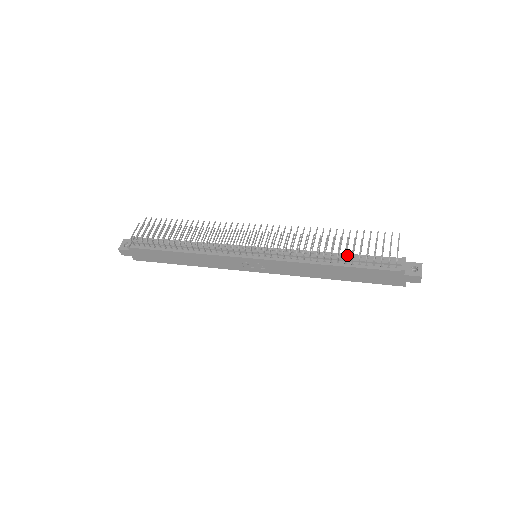
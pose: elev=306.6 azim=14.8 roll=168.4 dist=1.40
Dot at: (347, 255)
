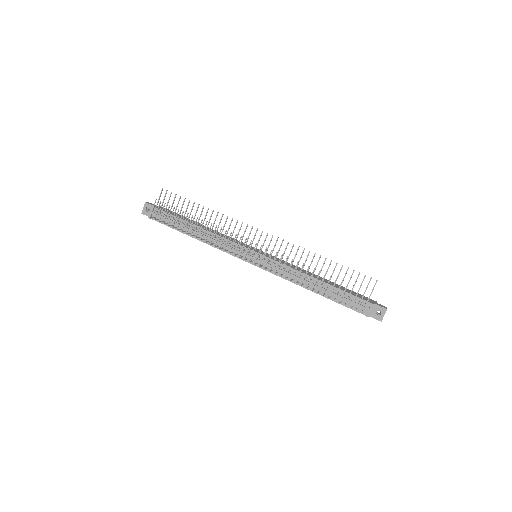
Dot at: (328, 286)
